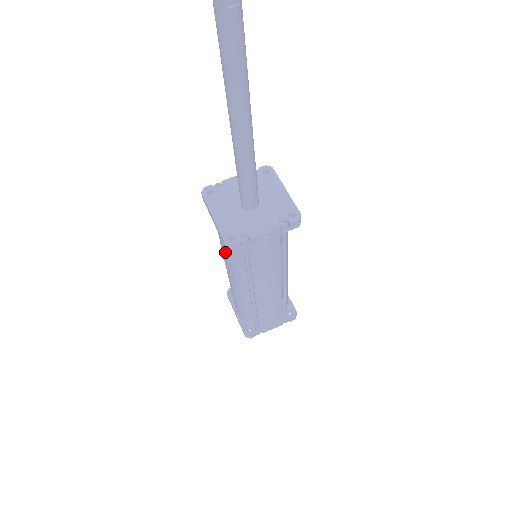
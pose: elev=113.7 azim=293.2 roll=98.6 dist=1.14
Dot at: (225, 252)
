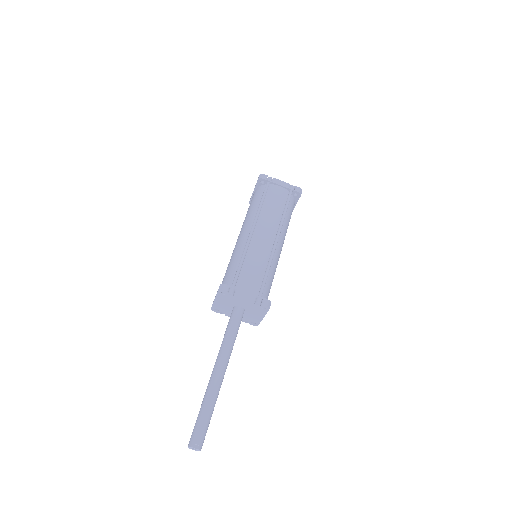
Dot at: occluded
